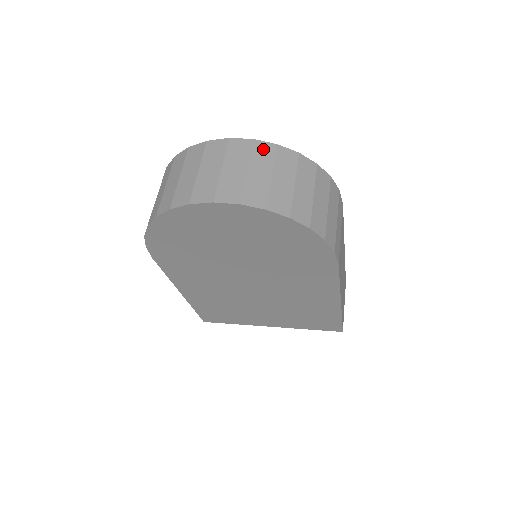
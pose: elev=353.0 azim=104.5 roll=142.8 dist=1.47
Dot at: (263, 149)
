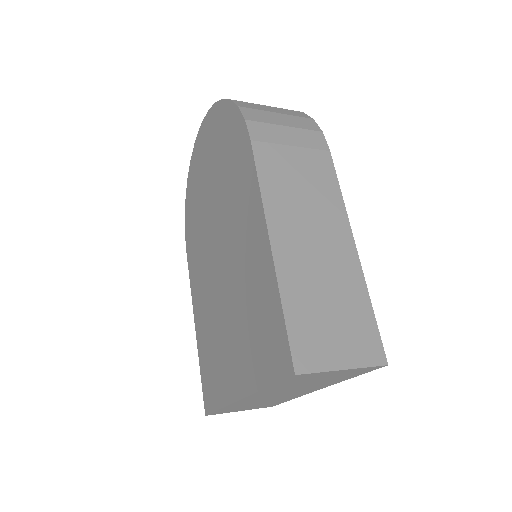
Dot at: occluded
